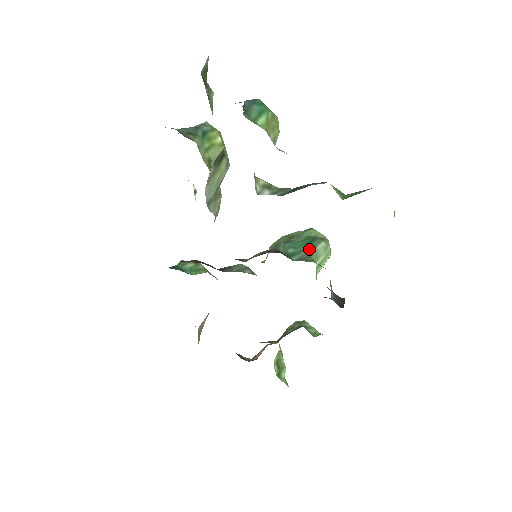
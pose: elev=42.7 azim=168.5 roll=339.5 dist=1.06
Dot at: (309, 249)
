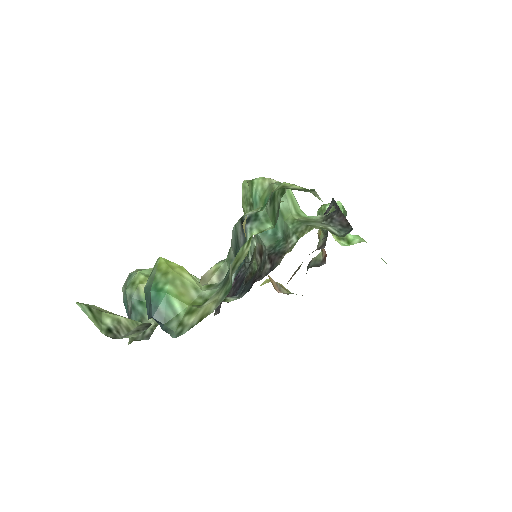
Dot at: occluded
